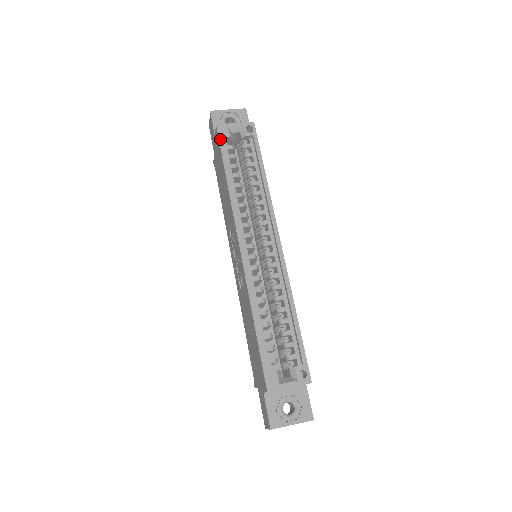
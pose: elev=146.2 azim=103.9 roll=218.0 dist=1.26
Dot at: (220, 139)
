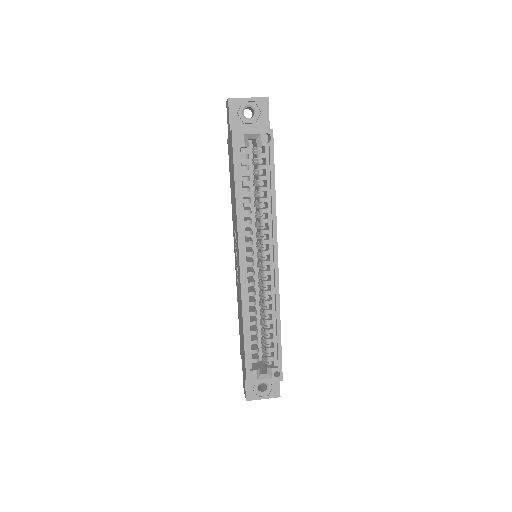
Dot at: (234, 149)
